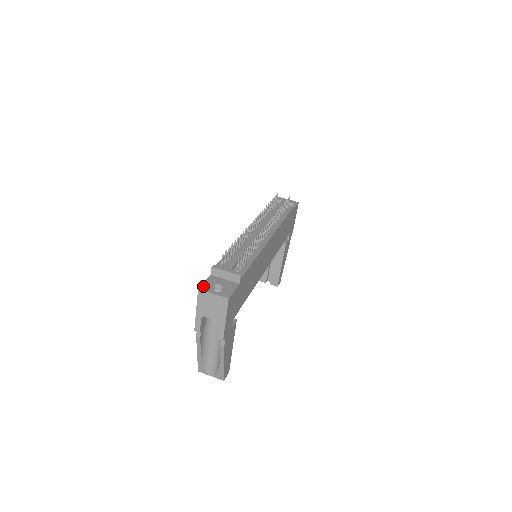
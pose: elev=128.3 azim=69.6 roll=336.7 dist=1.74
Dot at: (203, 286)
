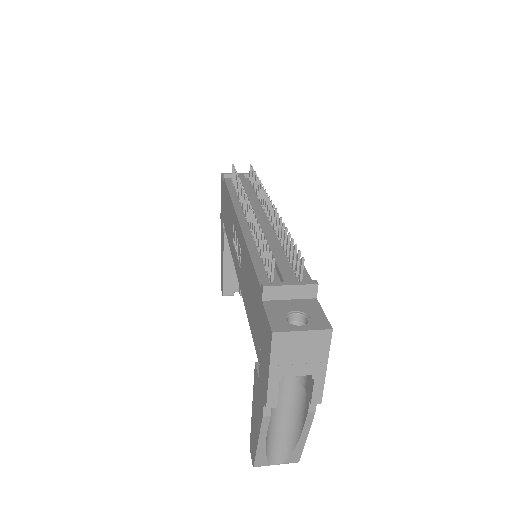
Dot at: (274, 324)
